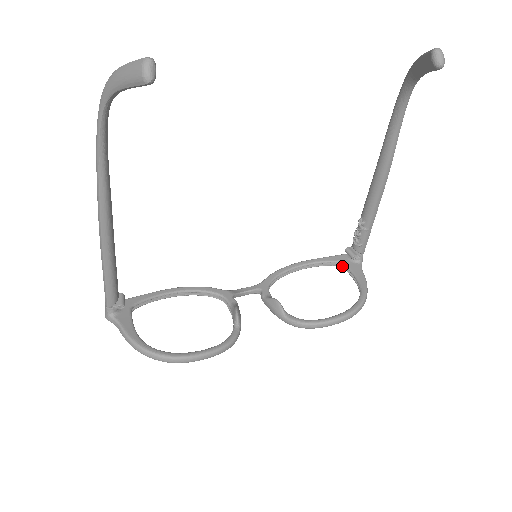
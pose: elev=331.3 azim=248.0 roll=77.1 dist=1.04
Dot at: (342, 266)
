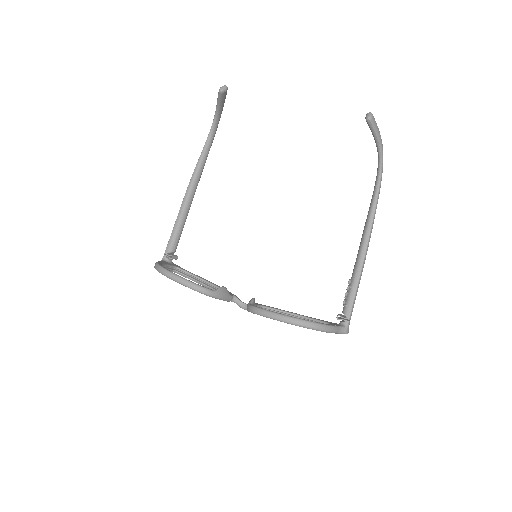
Dot at: occluded
